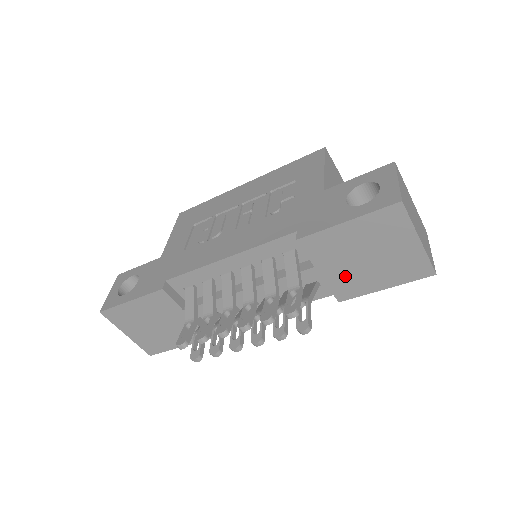
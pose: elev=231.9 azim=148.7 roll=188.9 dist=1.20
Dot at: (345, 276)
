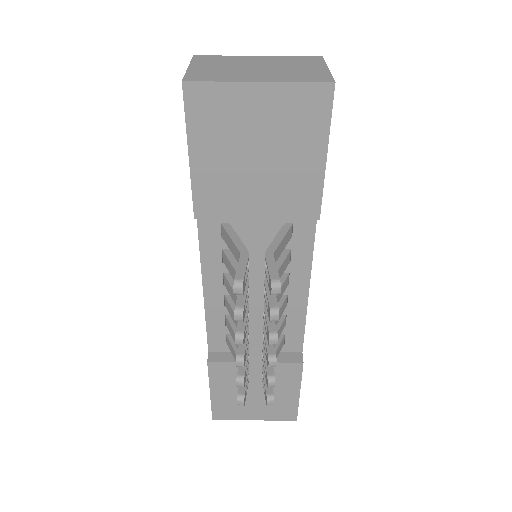
Dot at: (277, 194)
